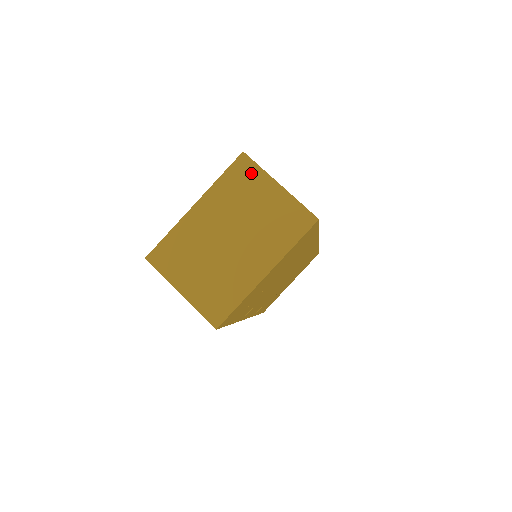
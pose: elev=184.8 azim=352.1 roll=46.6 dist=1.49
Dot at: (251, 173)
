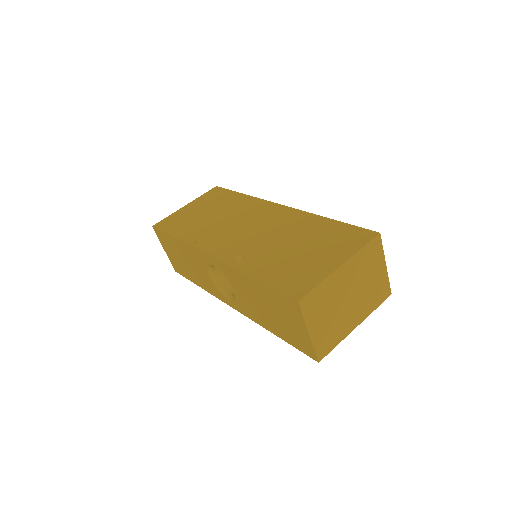
Dot at: (378, 251)
